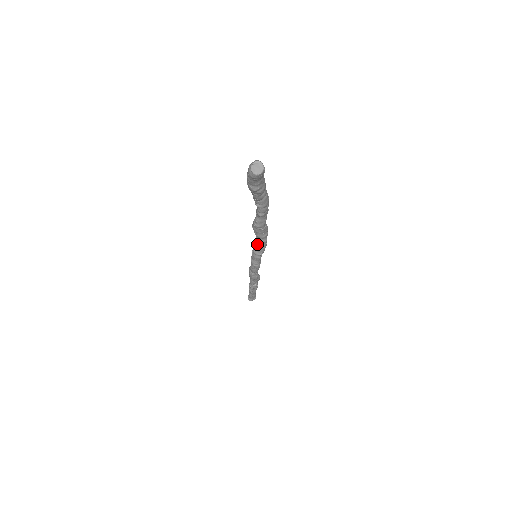
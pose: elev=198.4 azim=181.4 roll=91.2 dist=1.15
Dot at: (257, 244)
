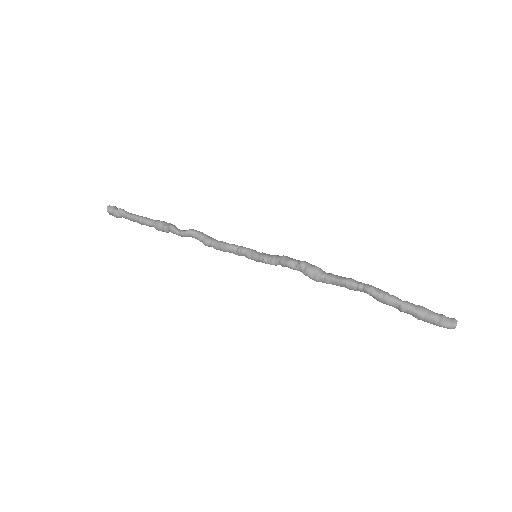
Dot at: occluded
